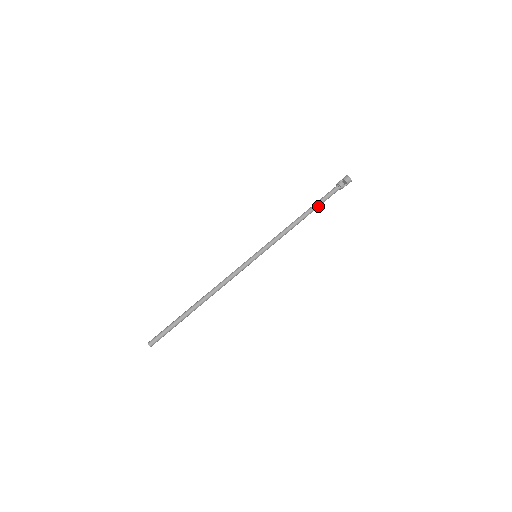
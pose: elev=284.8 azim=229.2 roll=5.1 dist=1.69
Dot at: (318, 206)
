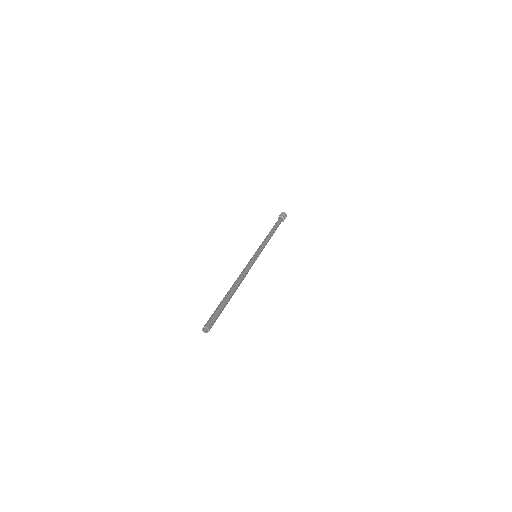
Dot at: occluded
